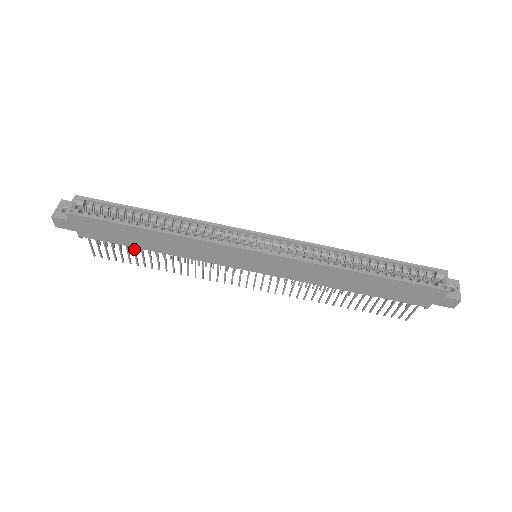
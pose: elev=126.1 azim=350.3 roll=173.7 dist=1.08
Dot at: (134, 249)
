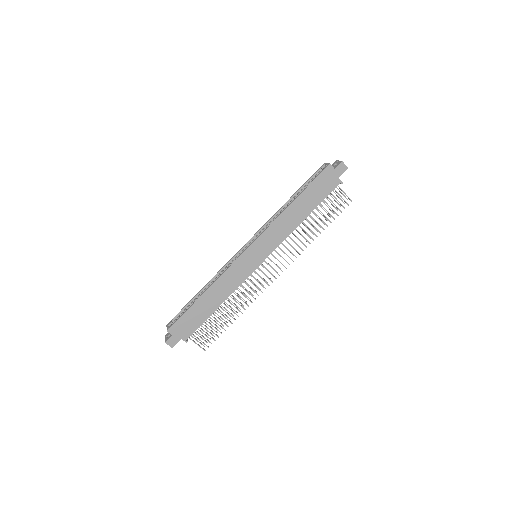
Dot at: (212, 319)
